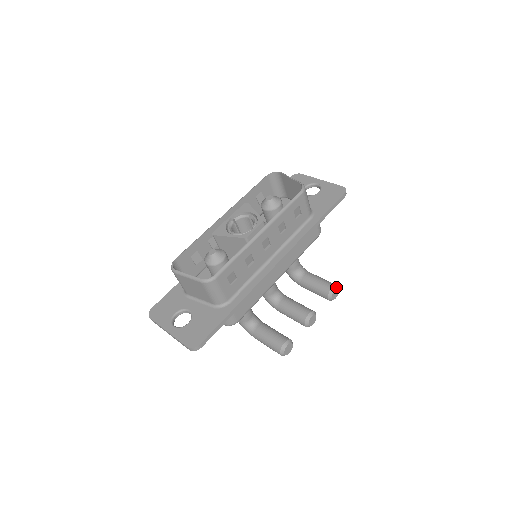
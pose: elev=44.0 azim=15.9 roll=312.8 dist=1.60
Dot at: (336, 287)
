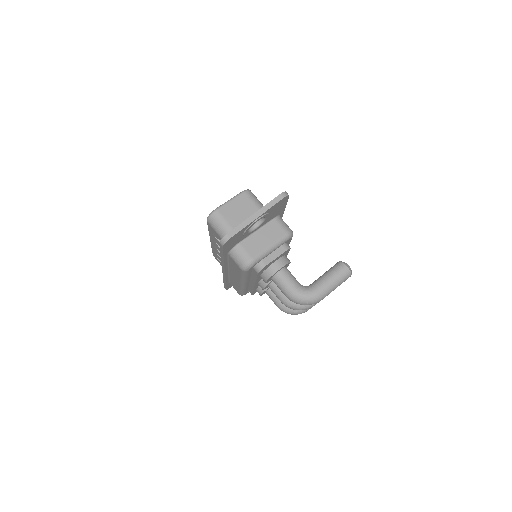
Dot at: occluded
